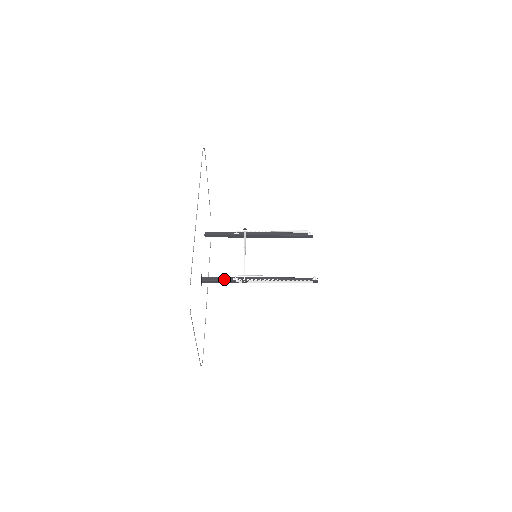
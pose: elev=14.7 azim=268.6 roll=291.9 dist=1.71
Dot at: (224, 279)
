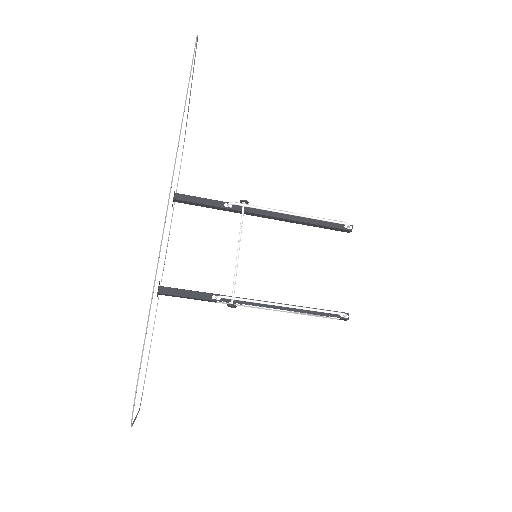
Dot at: (197, 295)
